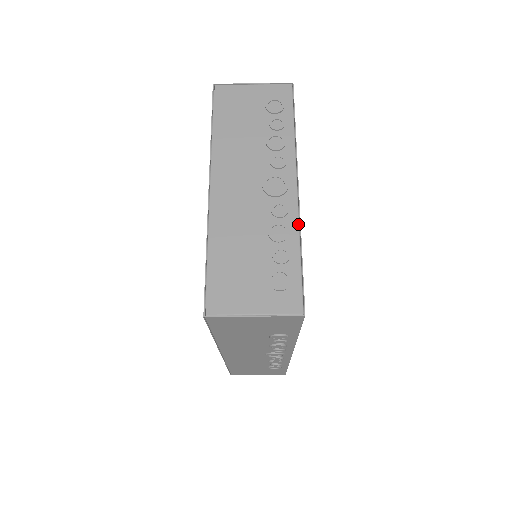
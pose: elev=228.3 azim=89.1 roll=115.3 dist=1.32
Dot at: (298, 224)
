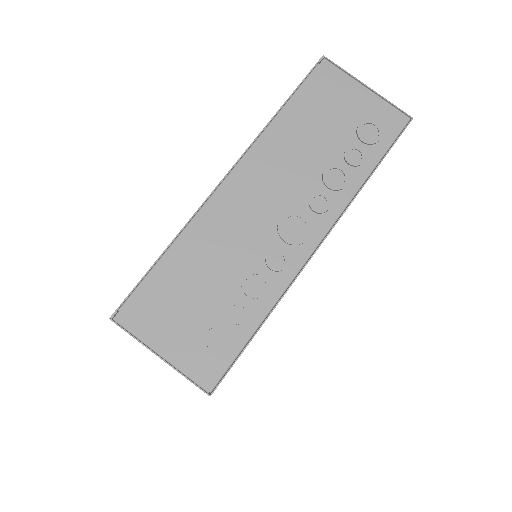
Dot at: (283, 291)
